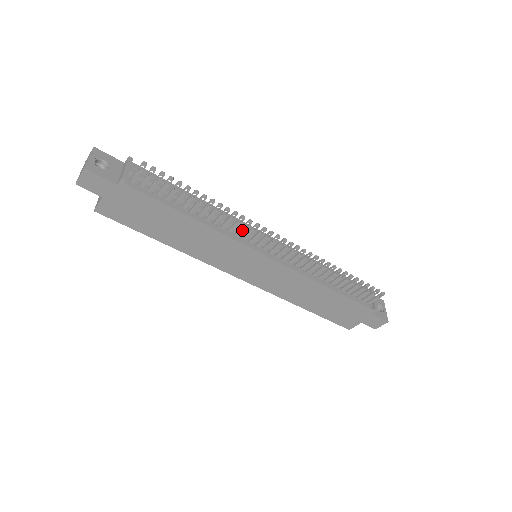
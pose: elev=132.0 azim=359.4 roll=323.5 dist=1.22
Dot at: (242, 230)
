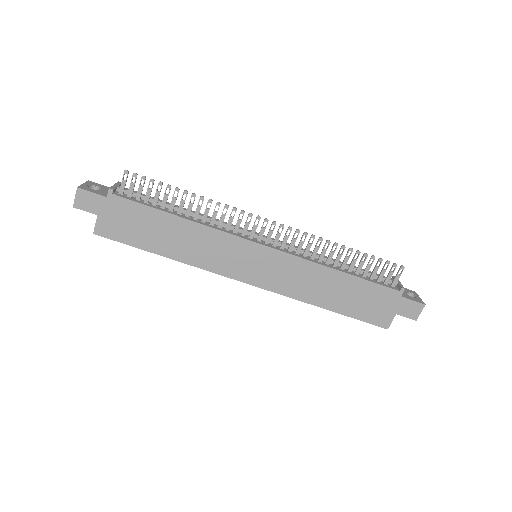
Dot at: (230, 222)
